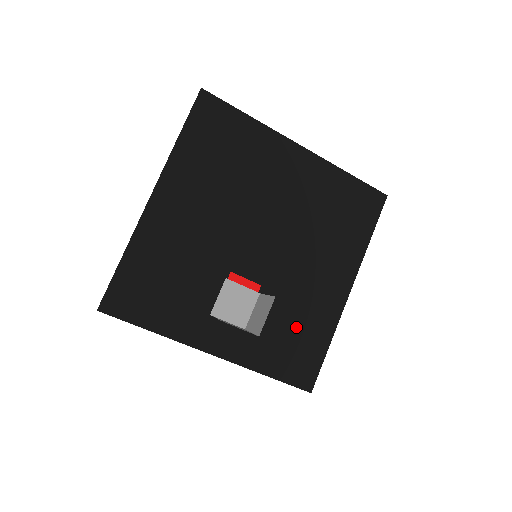
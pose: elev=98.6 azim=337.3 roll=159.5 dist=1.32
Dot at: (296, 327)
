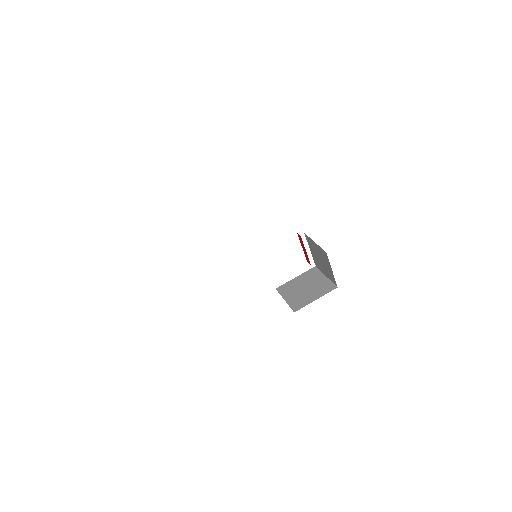
Dot at: occluded
